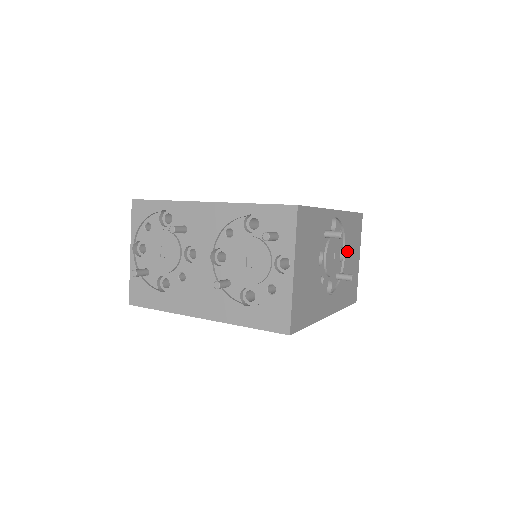
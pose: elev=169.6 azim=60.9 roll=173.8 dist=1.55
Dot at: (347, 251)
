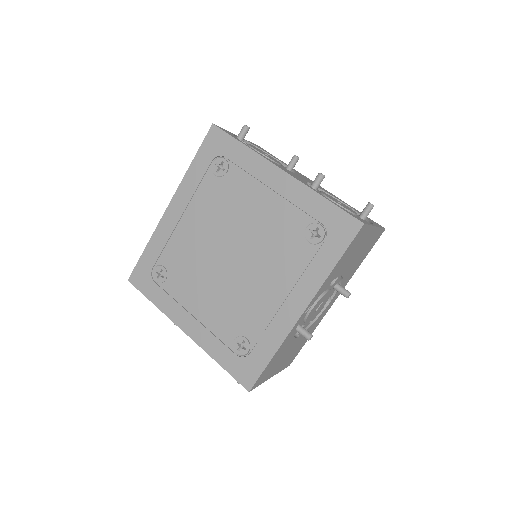
Dot at: (343, 270)
